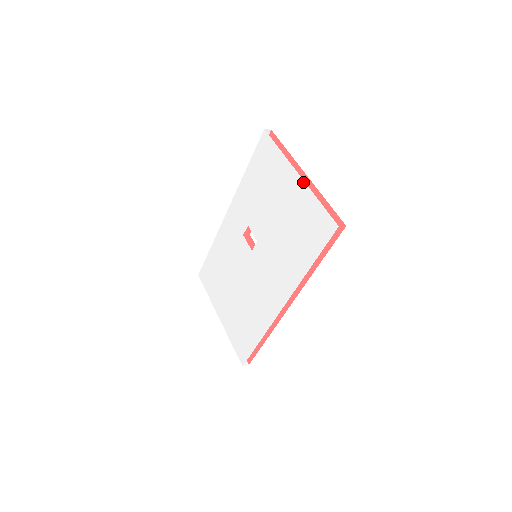
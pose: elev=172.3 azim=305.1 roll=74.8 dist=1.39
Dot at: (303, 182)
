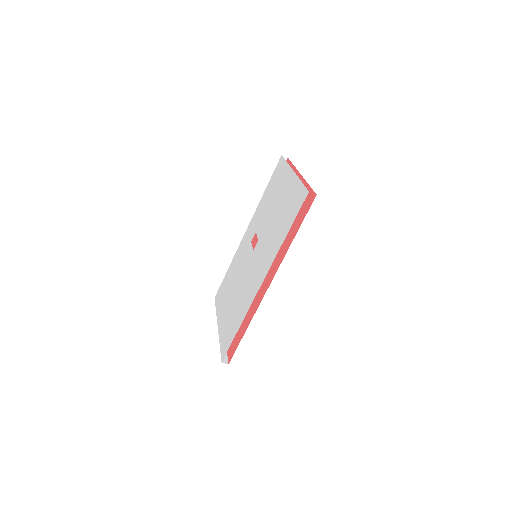
Dot at: (295, 175)
